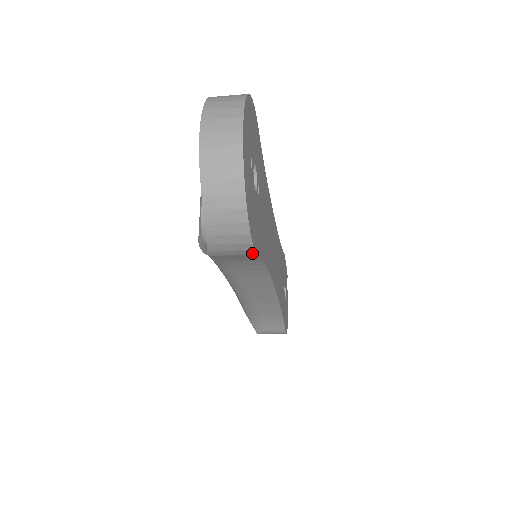
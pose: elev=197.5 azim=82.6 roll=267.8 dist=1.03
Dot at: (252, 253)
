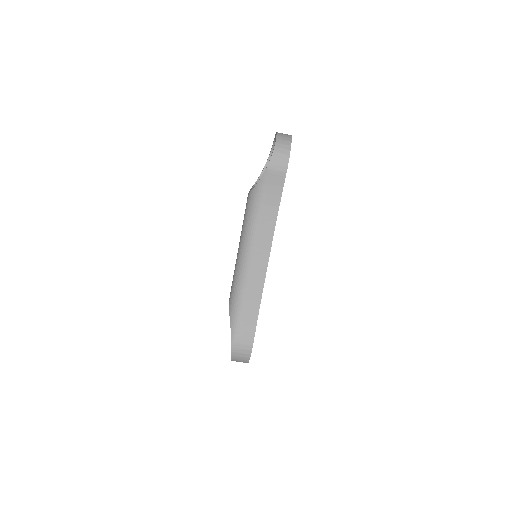
Dot at: (285, 171)
